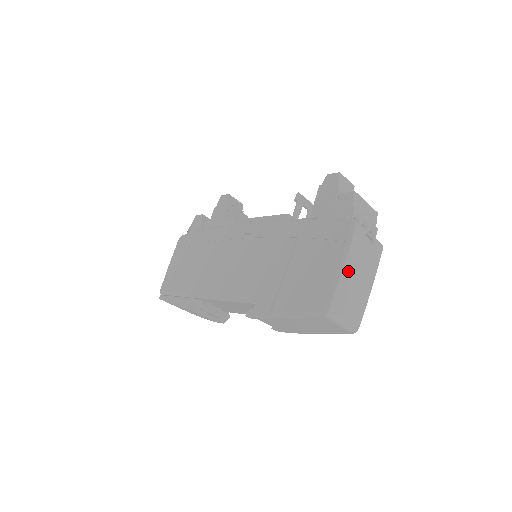
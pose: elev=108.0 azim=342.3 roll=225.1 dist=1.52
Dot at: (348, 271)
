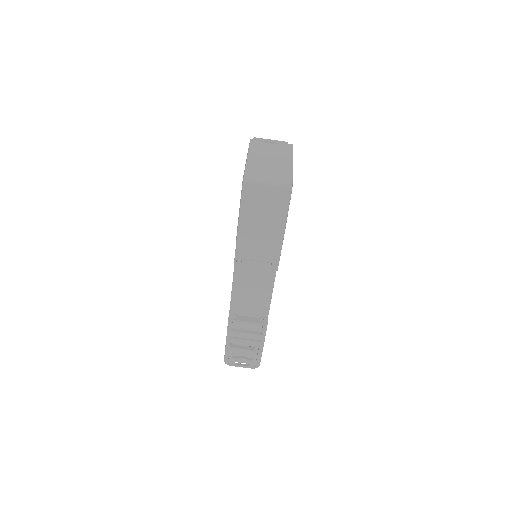
Dot at: (254, 157)
